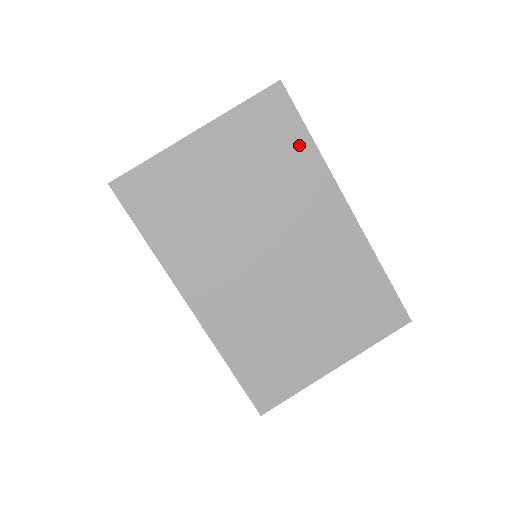
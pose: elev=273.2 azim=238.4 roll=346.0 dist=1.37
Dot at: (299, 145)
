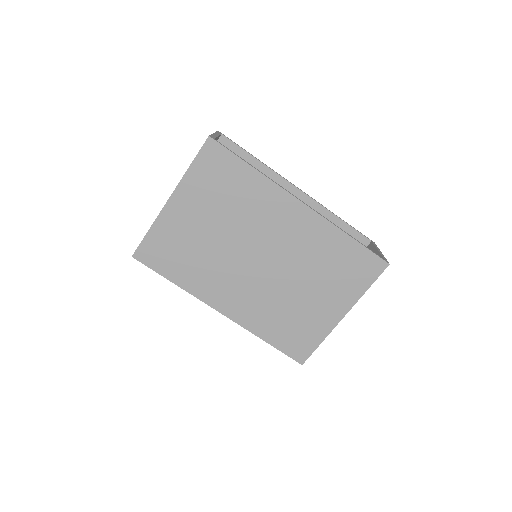
Dot at: (244, 175)
